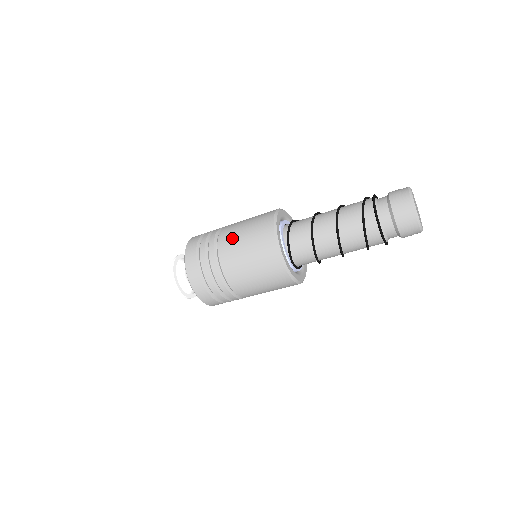
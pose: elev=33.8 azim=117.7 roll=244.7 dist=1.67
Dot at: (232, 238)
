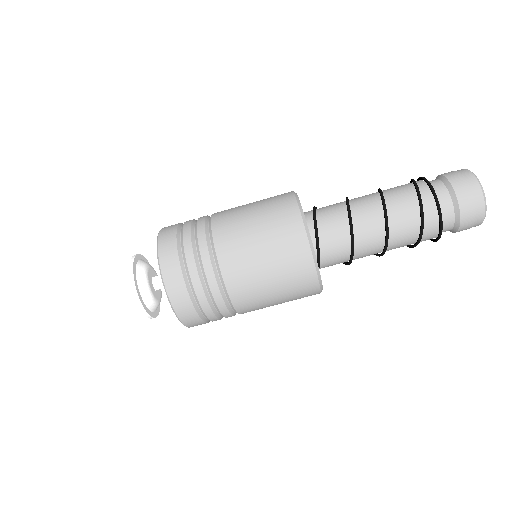
Dot at: (239, 241)
